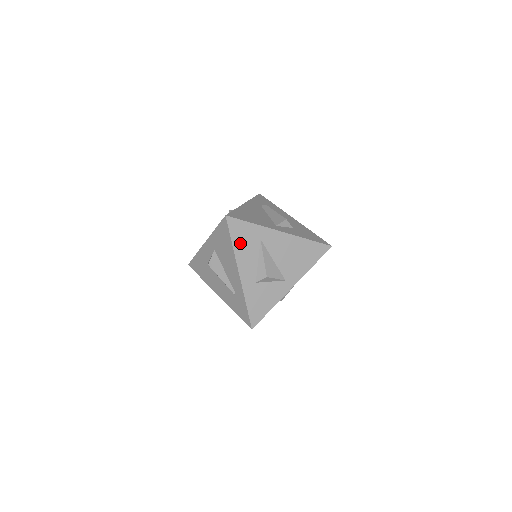
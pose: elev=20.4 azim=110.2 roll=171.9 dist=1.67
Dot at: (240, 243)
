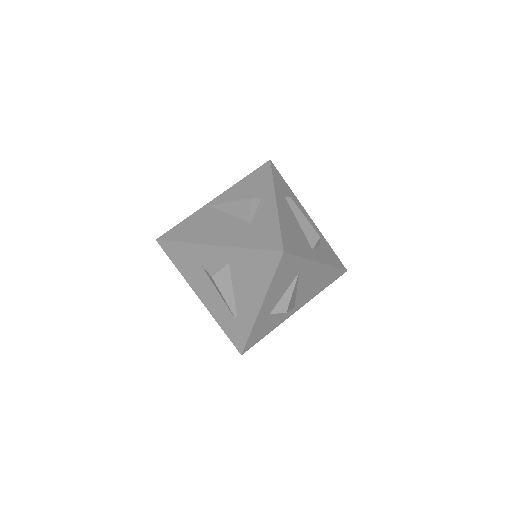
Dot at: (279, 279)
